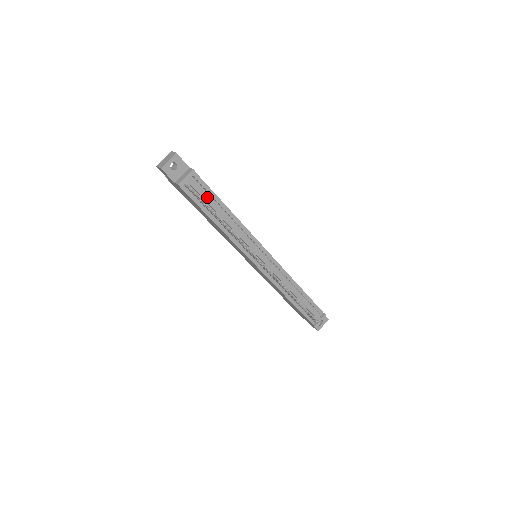
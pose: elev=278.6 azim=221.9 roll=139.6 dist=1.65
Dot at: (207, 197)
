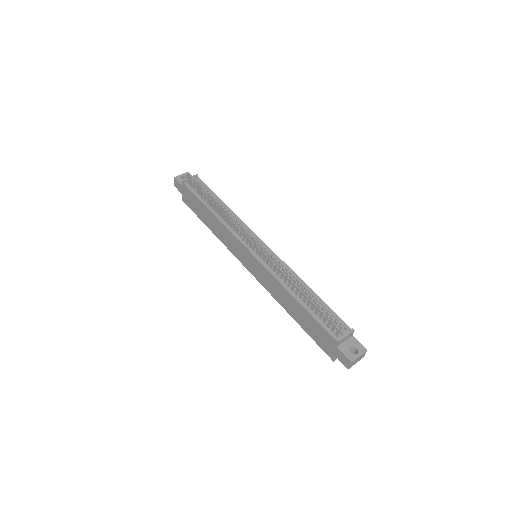
Dot at: occluded
